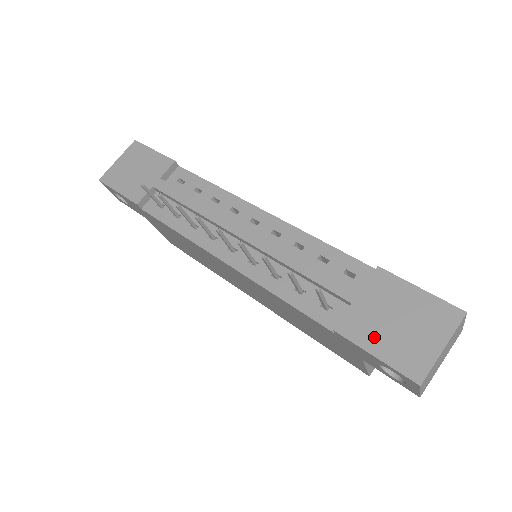
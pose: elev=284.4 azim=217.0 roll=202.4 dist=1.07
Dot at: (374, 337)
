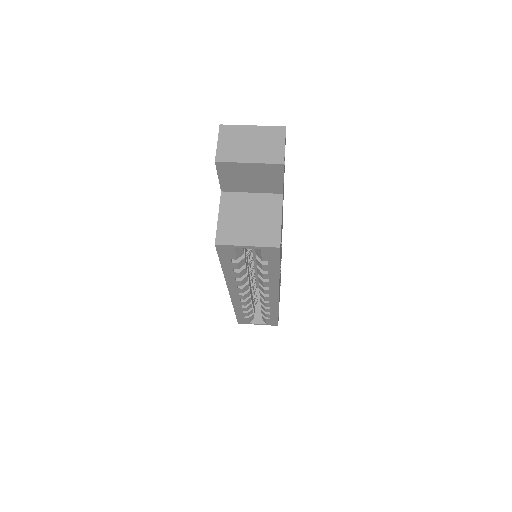
Dot at: occluded
